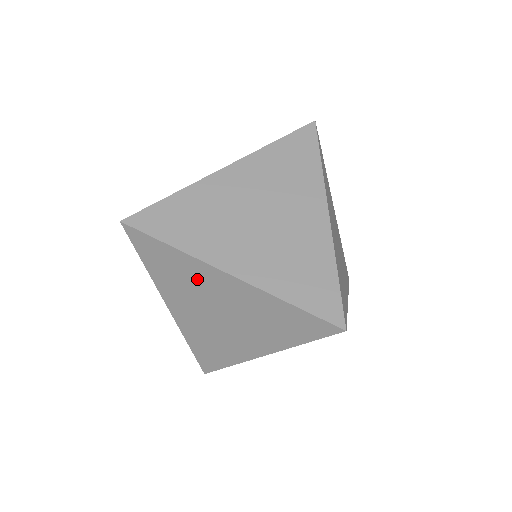
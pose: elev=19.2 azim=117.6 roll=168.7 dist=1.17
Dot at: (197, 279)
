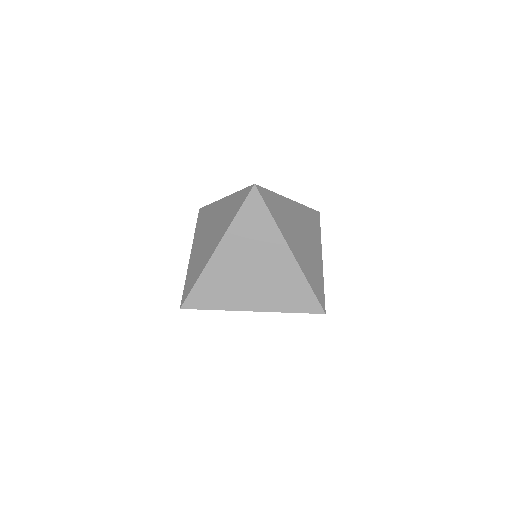
Dot at: occluded
